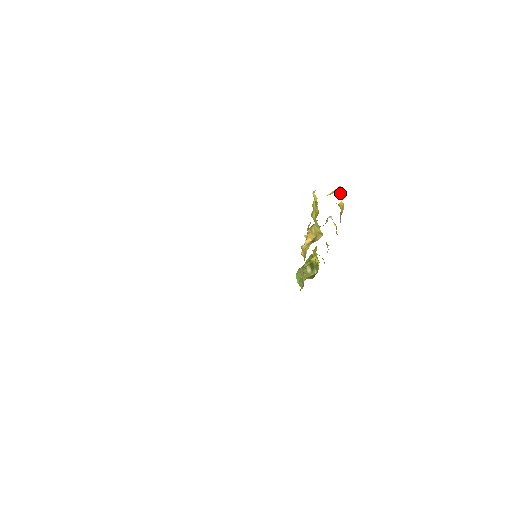
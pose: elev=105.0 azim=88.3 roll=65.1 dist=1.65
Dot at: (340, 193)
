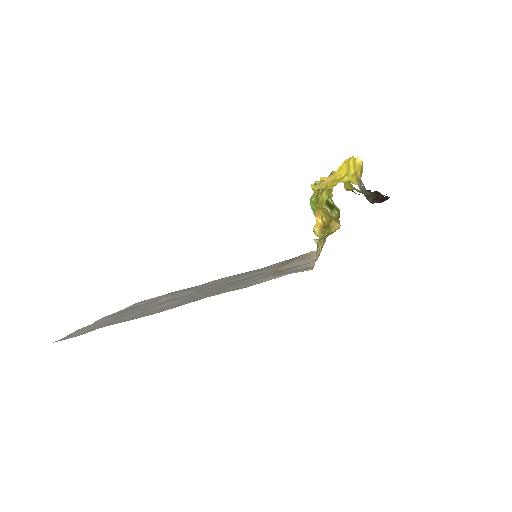
Dot at: (355, 171)
